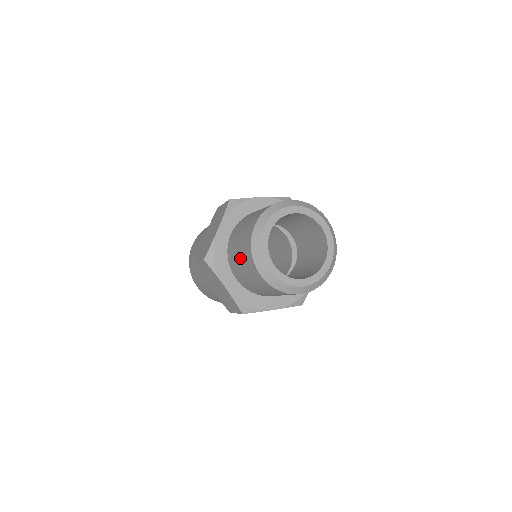
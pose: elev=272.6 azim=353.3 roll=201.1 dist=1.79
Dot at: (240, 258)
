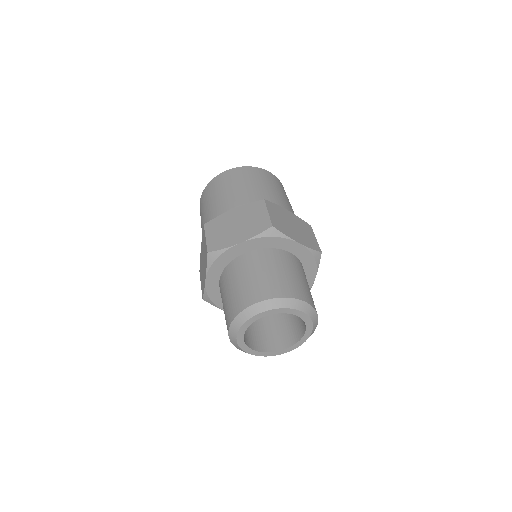
Dot at: (230, 293)
